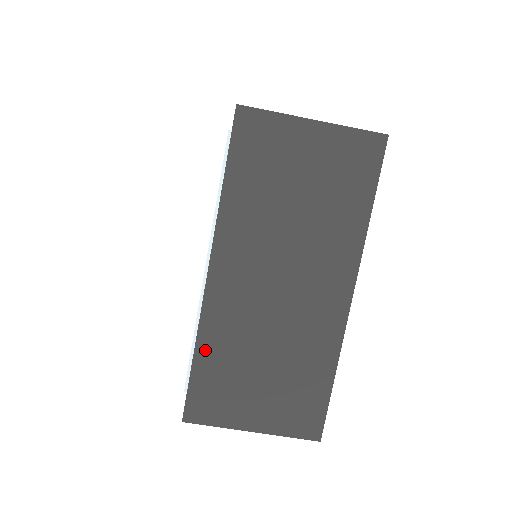
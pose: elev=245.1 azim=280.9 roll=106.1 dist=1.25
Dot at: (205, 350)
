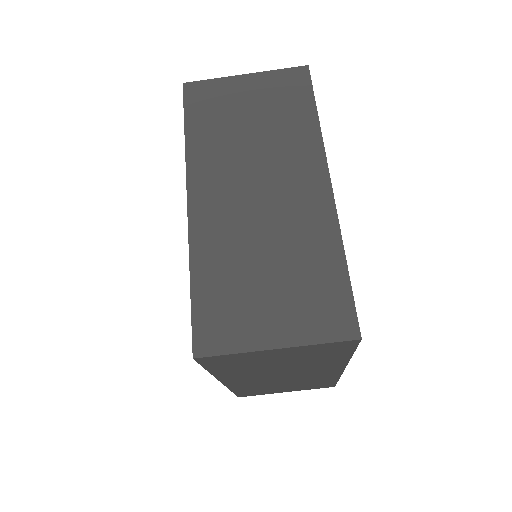
Dot at: (201, 272)
